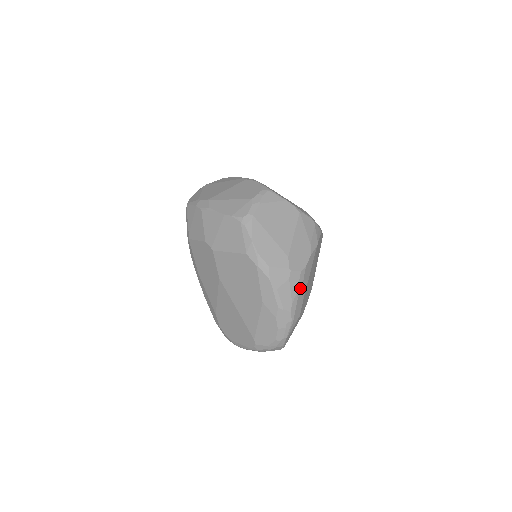
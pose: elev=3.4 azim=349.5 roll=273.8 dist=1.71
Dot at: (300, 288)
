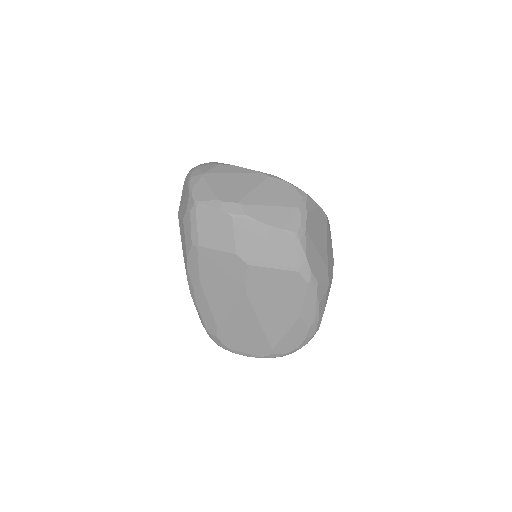
Dot at: occluded
